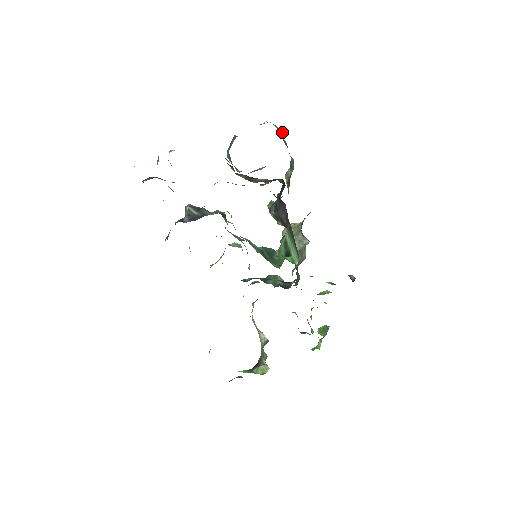
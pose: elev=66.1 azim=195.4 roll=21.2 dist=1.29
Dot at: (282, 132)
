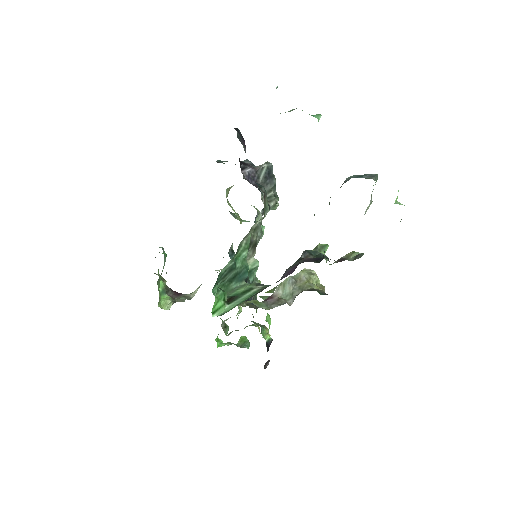
Dot at: occluded
